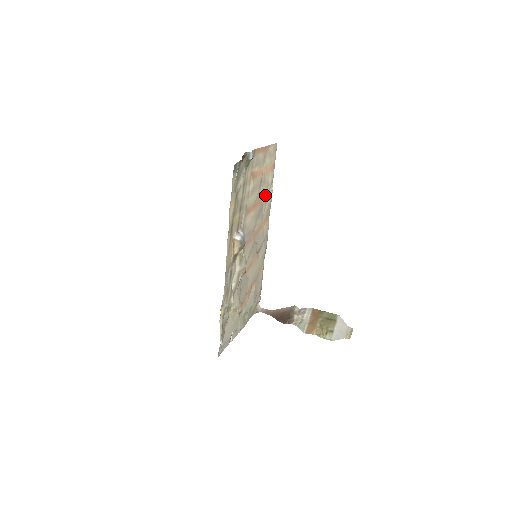
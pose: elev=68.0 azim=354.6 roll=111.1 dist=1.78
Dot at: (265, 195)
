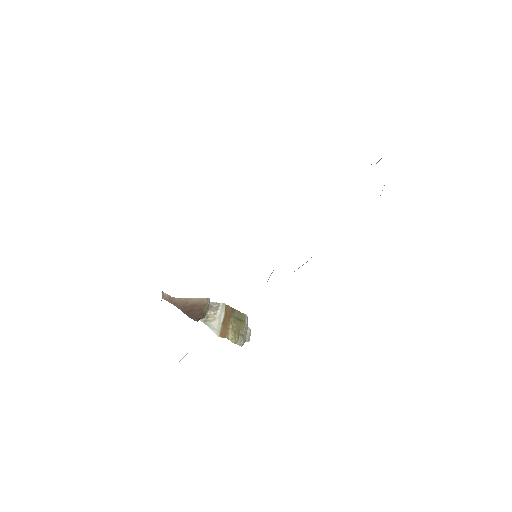
Dot at: occluded
